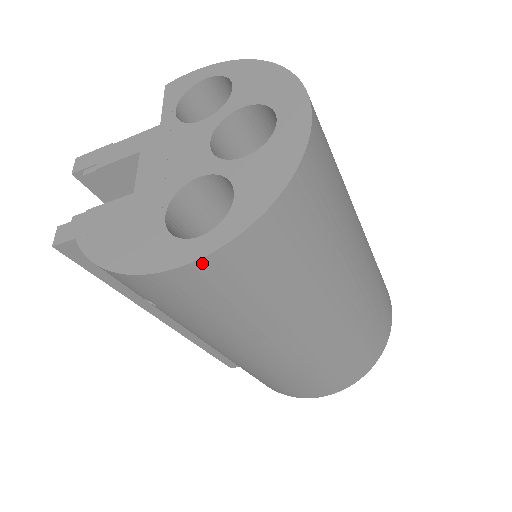
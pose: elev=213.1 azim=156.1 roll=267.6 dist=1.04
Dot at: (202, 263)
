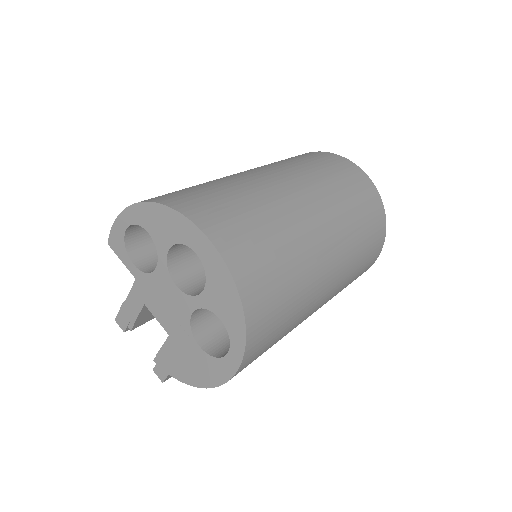
Dot at: (242, 366)
